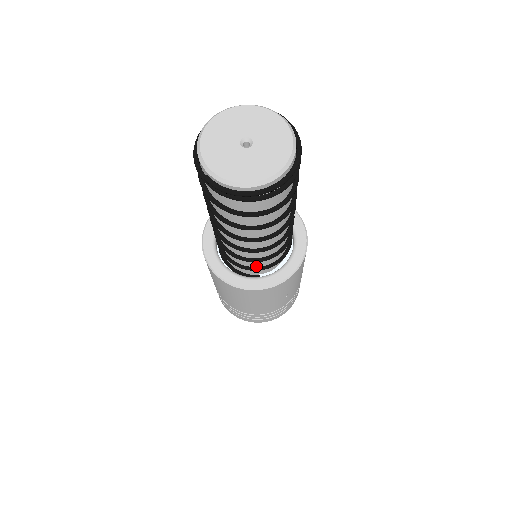
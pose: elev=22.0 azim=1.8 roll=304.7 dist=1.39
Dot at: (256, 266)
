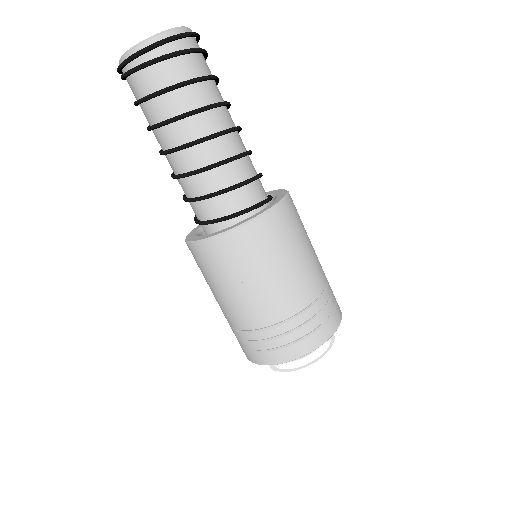
Dot at: (203, 220)
